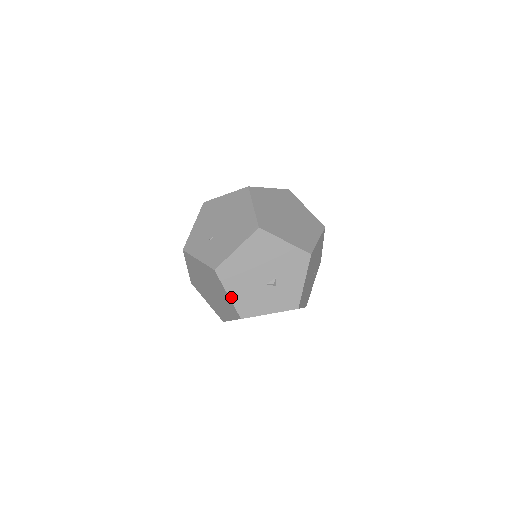
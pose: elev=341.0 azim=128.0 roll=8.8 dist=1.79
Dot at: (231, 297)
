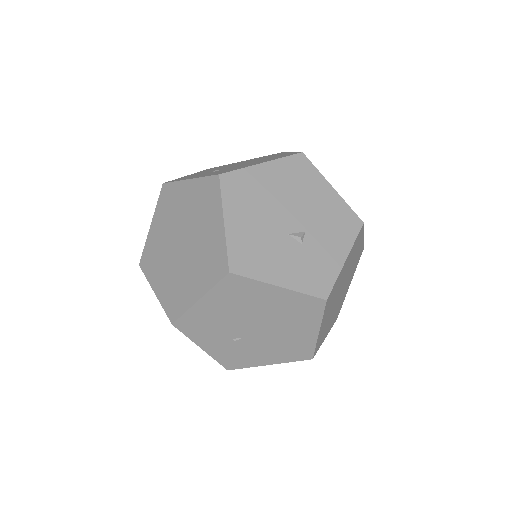
Dot at: (227, 227)
